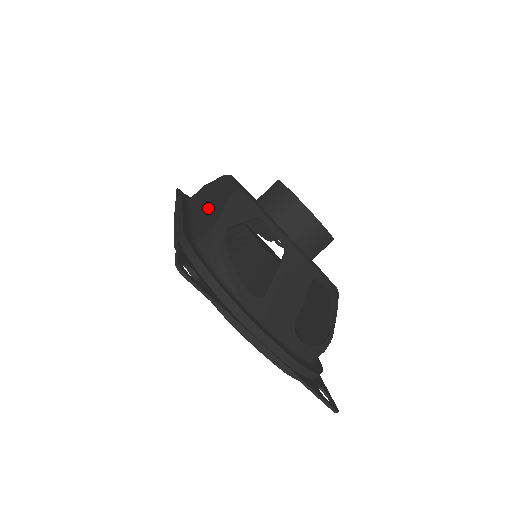
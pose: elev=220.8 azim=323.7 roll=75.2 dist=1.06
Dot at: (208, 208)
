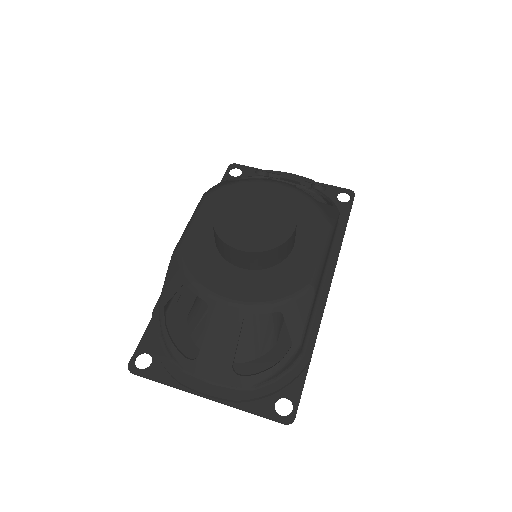
Dot at: occluded
